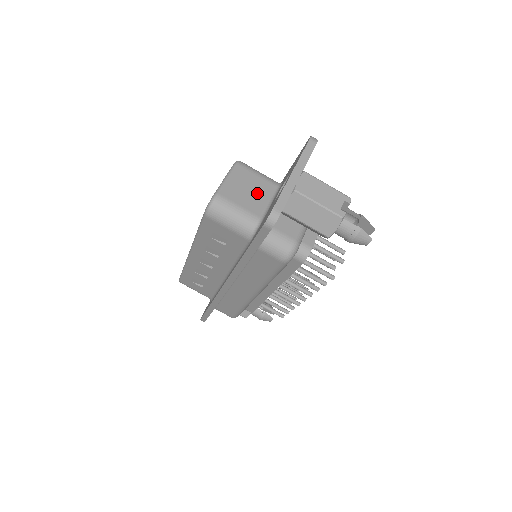
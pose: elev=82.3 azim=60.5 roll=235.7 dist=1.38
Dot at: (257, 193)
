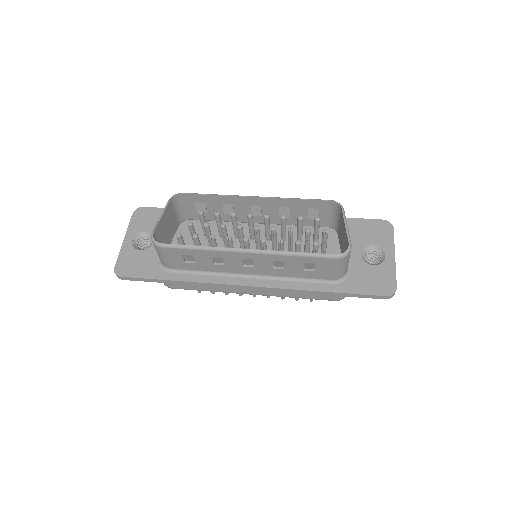
Dot at: occluded
